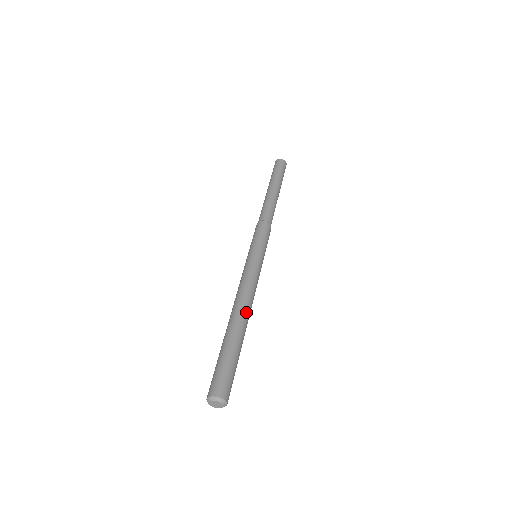
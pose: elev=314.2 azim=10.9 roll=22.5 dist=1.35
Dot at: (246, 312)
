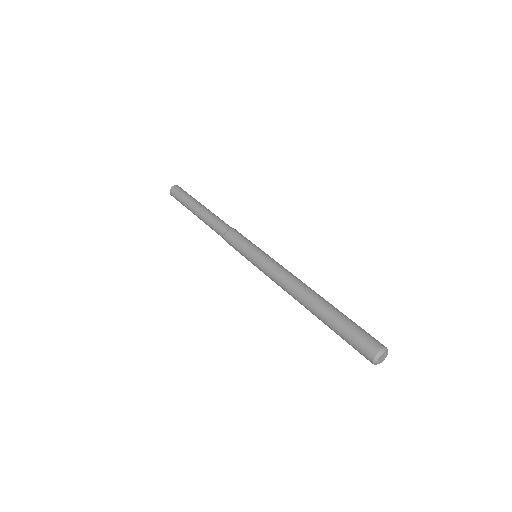
Dot at: (313, 291)
